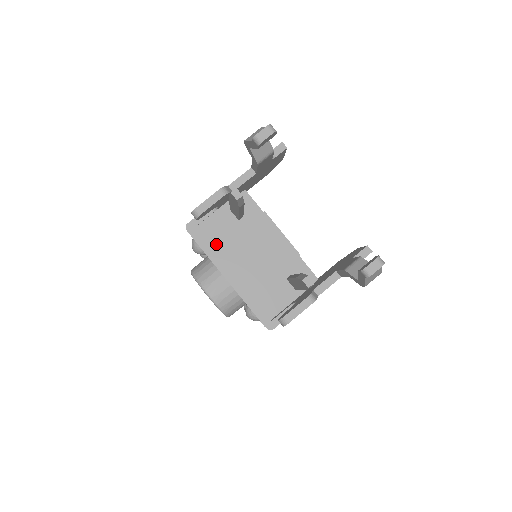
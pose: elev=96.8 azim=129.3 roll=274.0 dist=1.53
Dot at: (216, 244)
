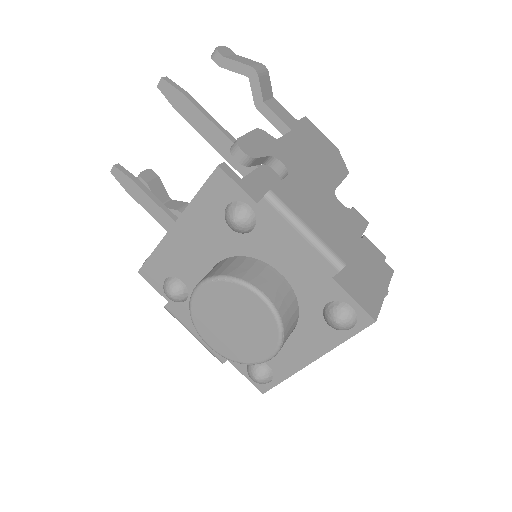
Dot at: occluded
